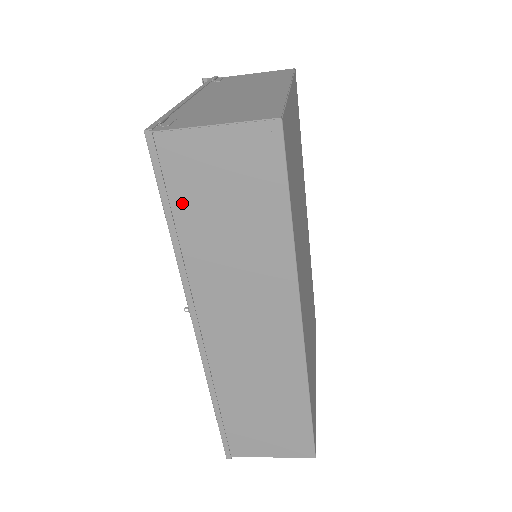
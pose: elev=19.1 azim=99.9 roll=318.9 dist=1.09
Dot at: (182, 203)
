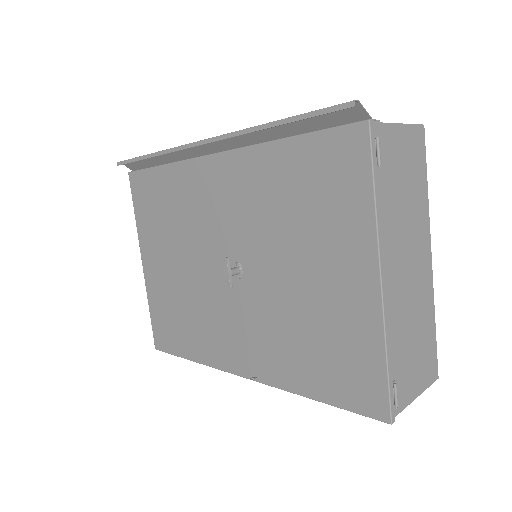
Dot at: occluded
